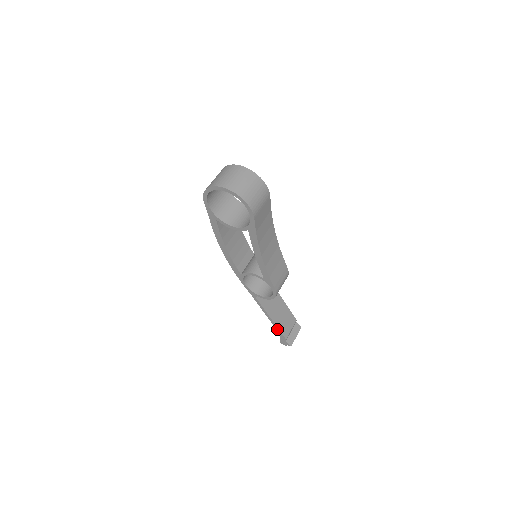
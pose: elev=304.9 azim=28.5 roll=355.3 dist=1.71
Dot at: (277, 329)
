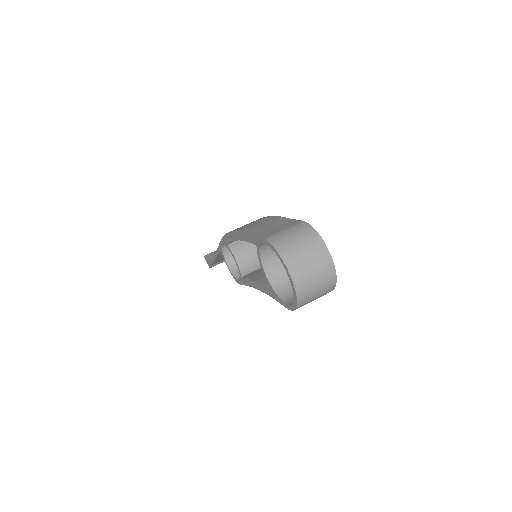
Dot at: (212, 260)
